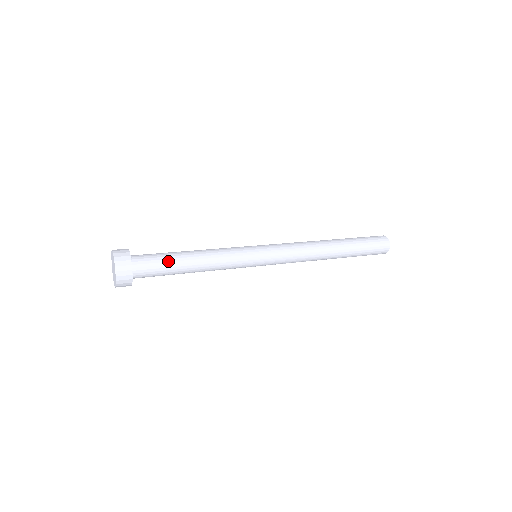
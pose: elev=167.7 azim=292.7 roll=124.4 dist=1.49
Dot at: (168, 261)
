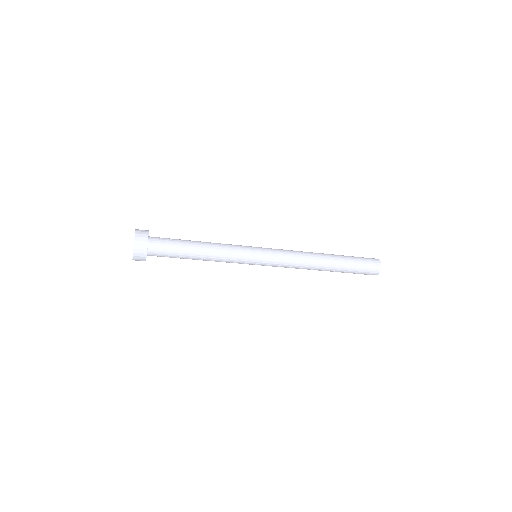
Dot at: (179, 241)
